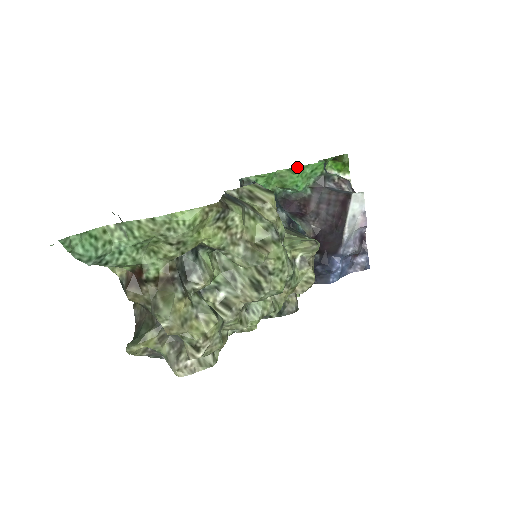
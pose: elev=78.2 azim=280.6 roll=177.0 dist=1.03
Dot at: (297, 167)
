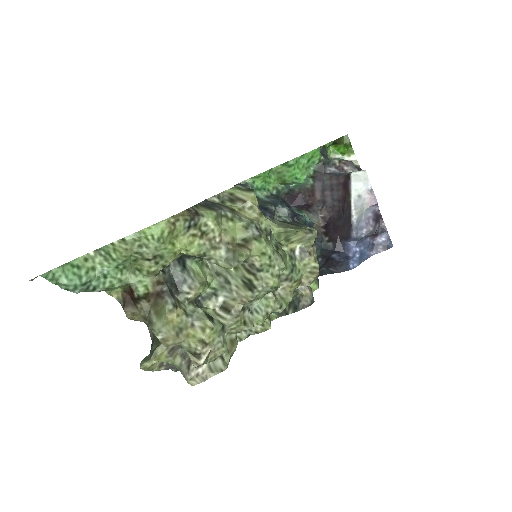
Dot at: (291, 160)
